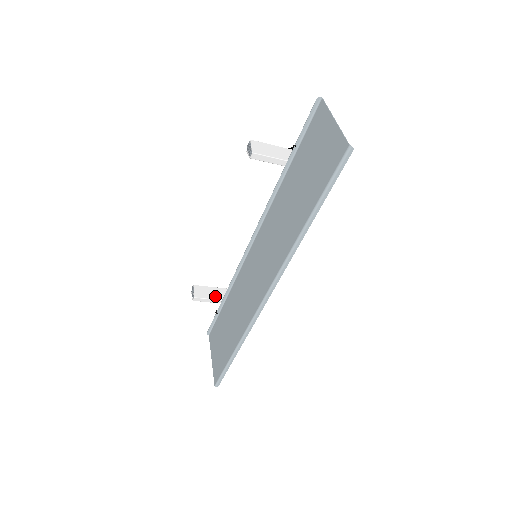
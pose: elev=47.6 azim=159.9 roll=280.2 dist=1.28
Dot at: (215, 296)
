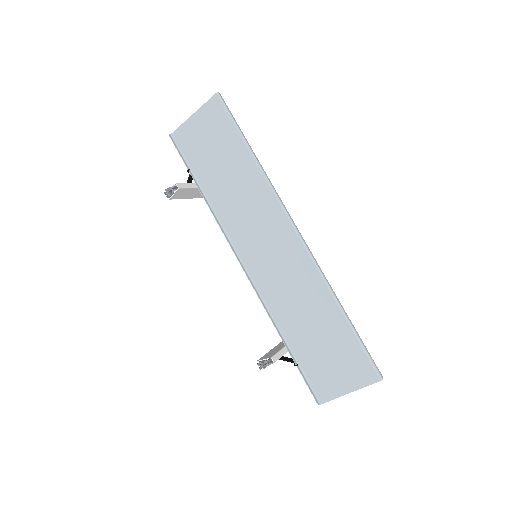
Dot at: (278, 350)
